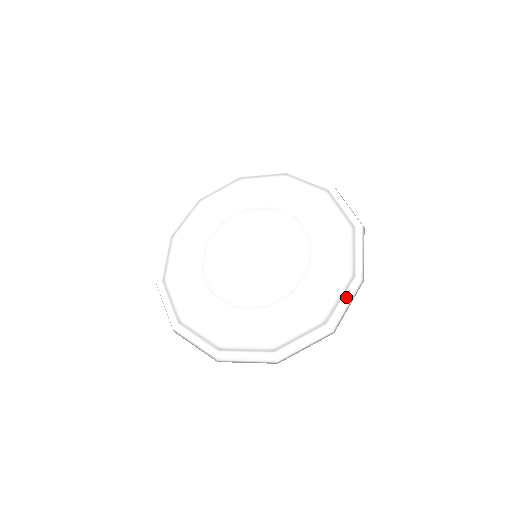
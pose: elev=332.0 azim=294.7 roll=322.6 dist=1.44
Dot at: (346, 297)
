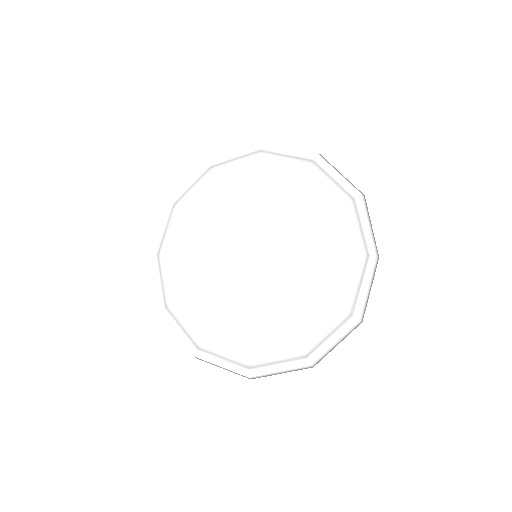
Dot at: (366, 282)
